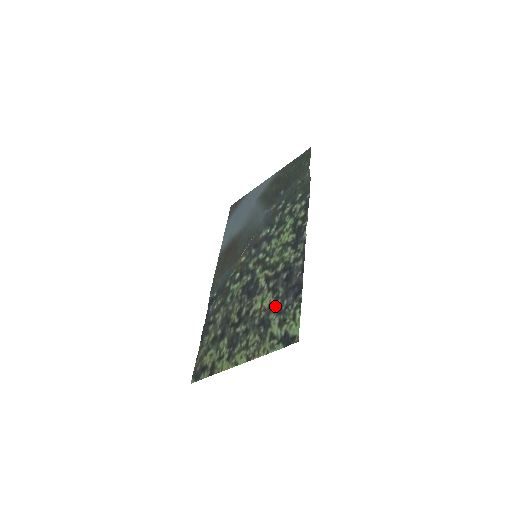
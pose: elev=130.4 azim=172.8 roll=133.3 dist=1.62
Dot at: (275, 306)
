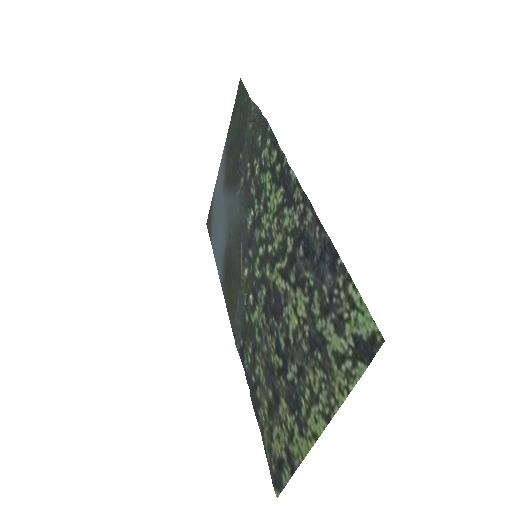
Dot at: (315, 305)
